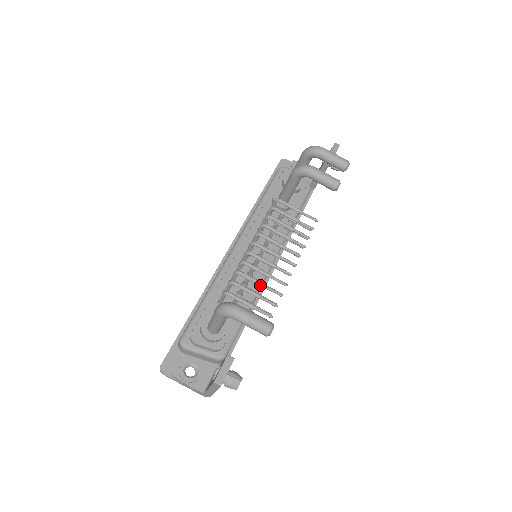
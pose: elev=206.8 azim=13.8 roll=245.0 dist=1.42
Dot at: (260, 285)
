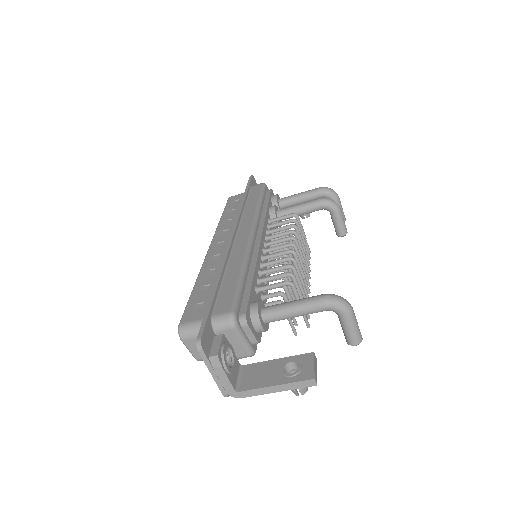
Dot at: (302, 290)
